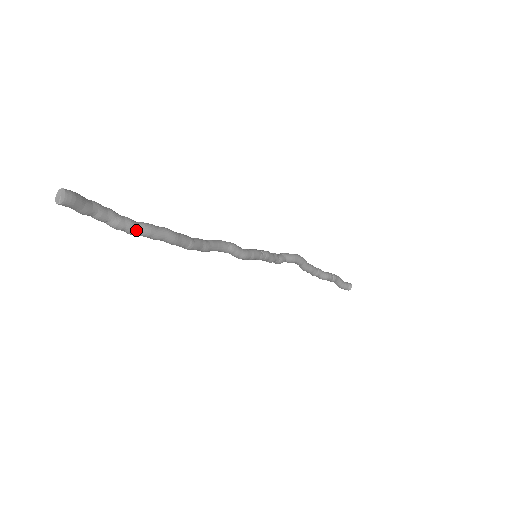
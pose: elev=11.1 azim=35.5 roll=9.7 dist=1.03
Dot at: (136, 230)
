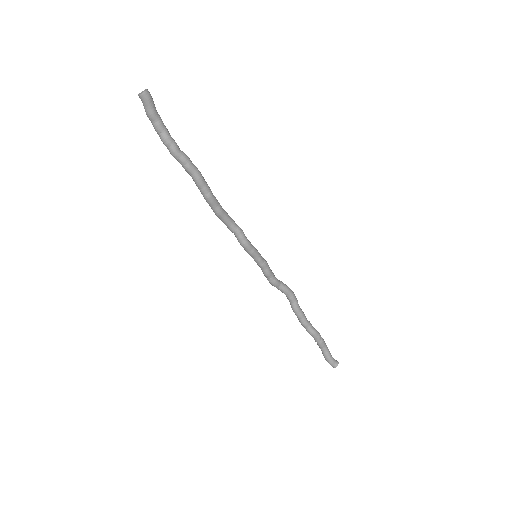
Dot at: (177, 151)
